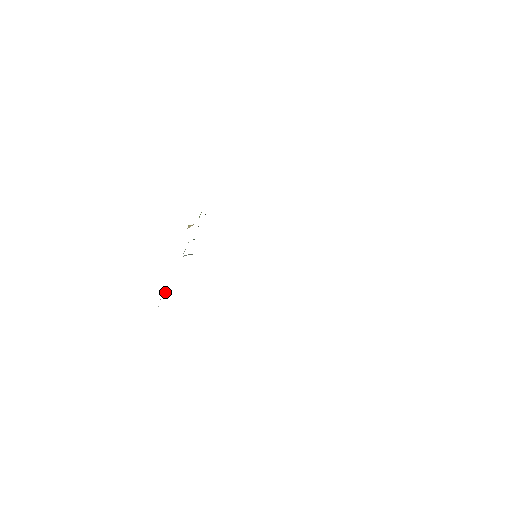
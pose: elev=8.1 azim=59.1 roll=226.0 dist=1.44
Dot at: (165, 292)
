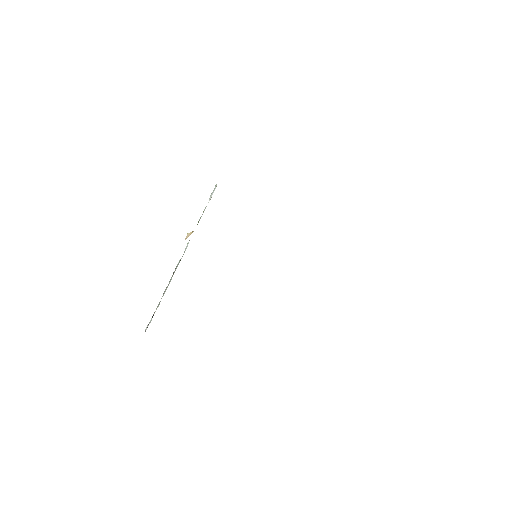
Dot at: occluded
